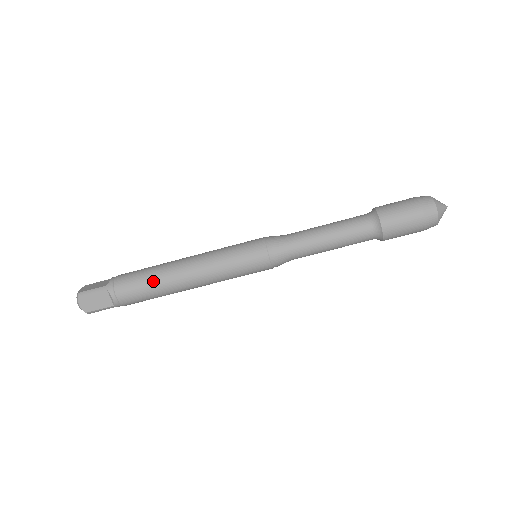
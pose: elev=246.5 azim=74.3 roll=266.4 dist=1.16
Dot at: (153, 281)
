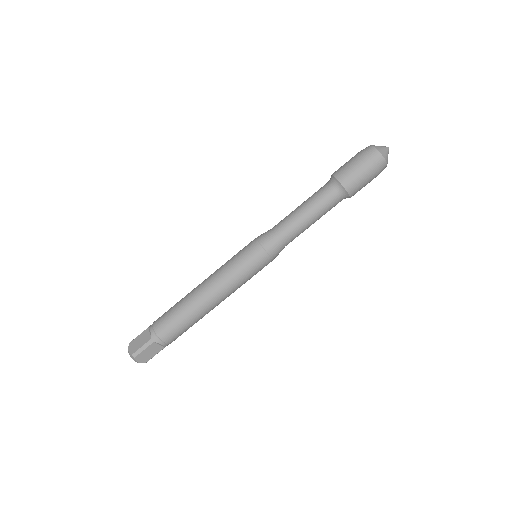
Dot at: (188, 318)
